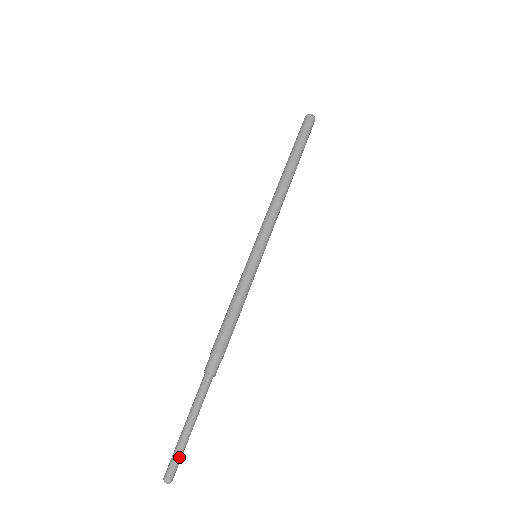
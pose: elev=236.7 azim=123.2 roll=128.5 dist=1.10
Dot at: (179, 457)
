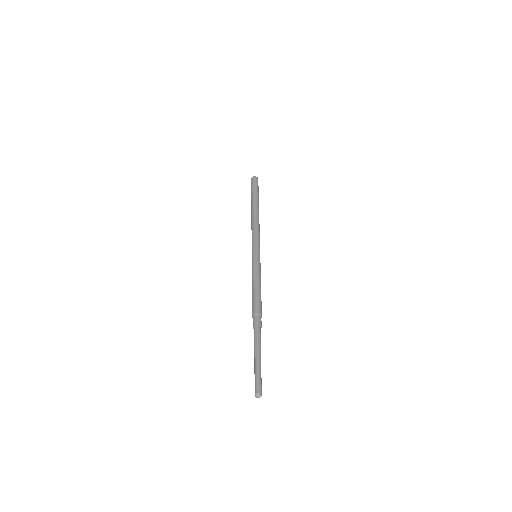
Dot at: (259, 378)
